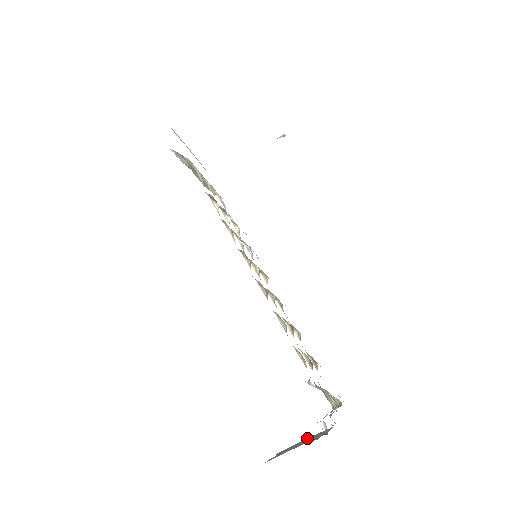
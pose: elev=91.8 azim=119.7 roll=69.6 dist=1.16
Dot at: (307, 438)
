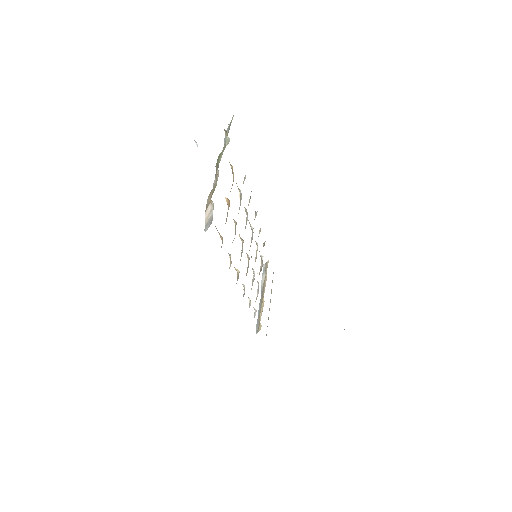
Dot at: occluded
